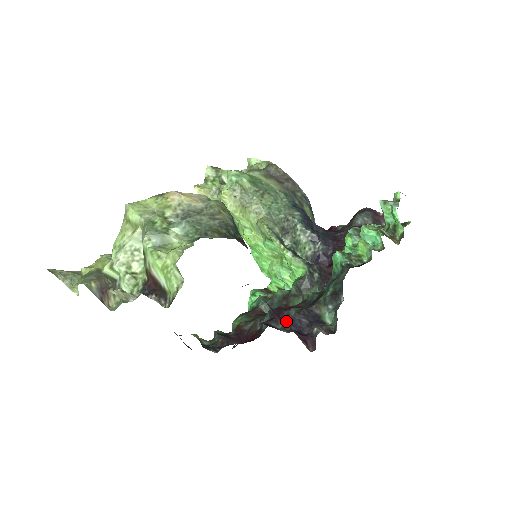
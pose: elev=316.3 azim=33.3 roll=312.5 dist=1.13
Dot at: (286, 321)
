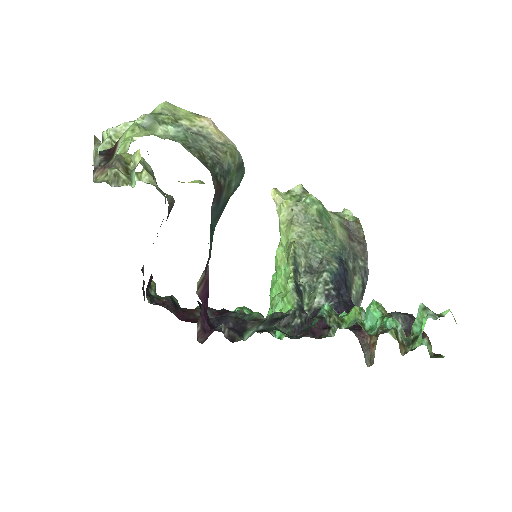
Dot at: (219, 316)
